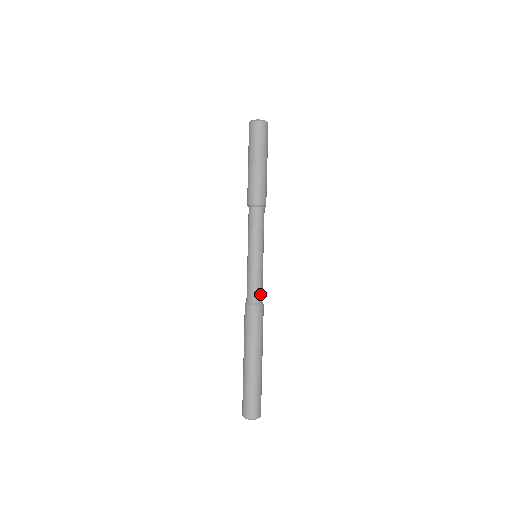
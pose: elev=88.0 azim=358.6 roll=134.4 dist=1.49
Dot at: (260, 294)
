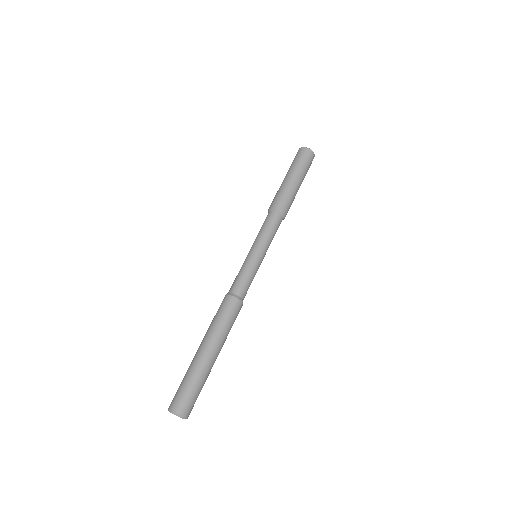
Dot at: (242, 288)
